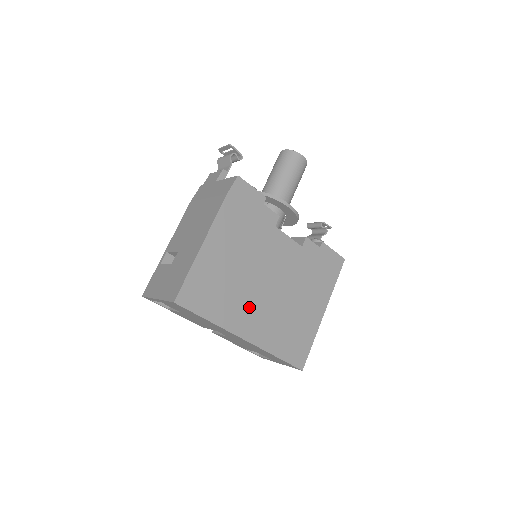
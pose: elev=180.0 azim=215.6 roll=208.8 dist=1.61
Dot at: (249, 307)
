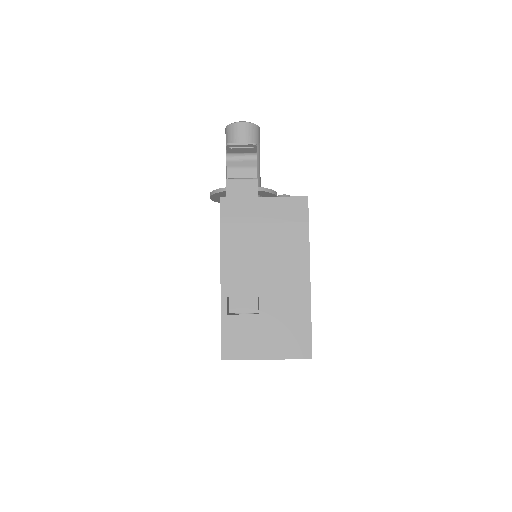
Dot at: occluded
